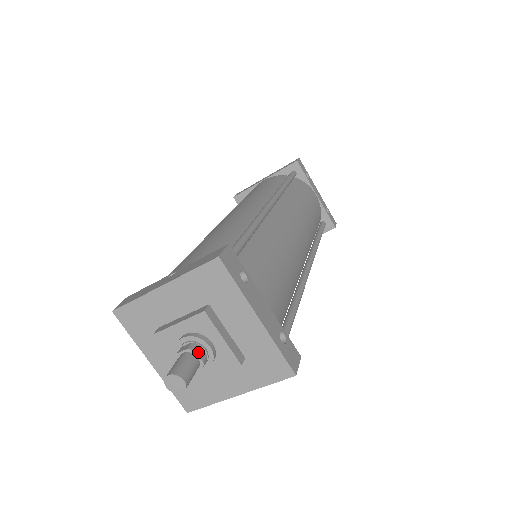
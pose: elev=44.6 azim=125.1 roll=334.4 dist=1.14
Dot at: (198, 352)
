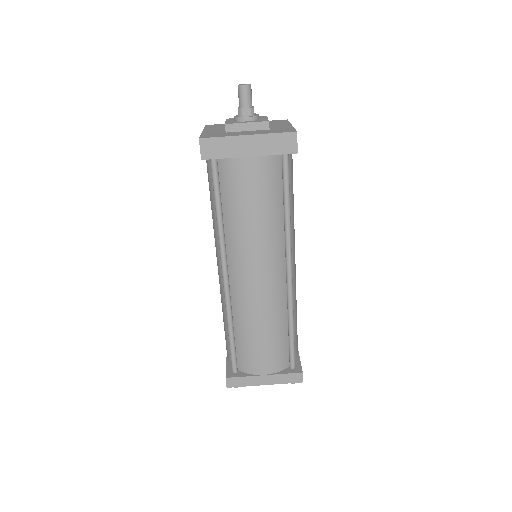
Dot at: occluded
